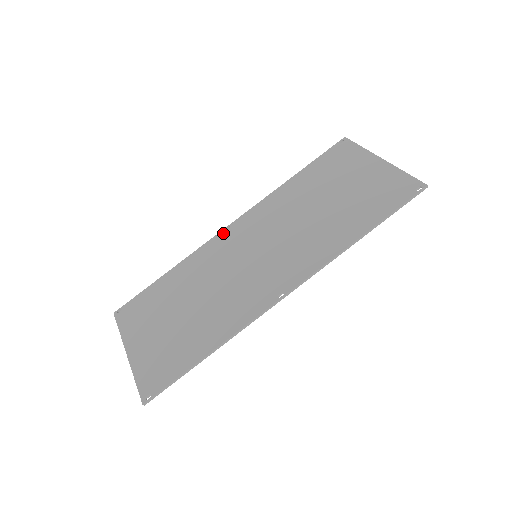
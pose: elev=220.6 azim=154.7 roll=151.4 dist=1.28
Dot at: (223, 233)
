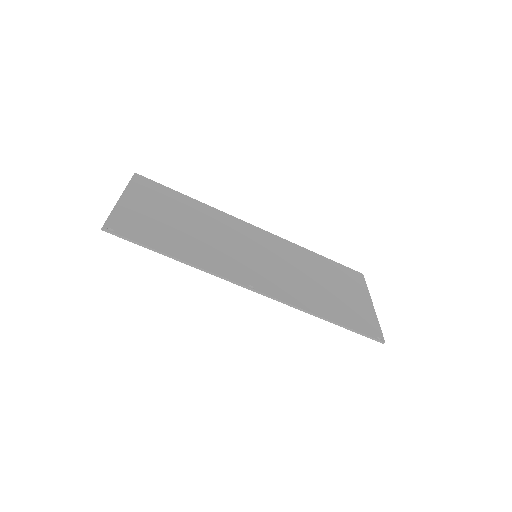
Dot at: (248, 225)
